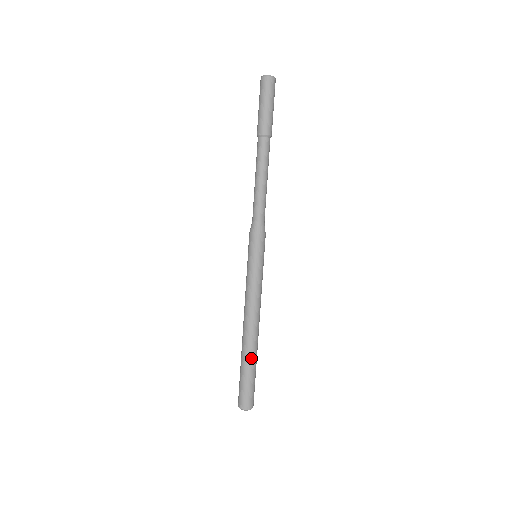
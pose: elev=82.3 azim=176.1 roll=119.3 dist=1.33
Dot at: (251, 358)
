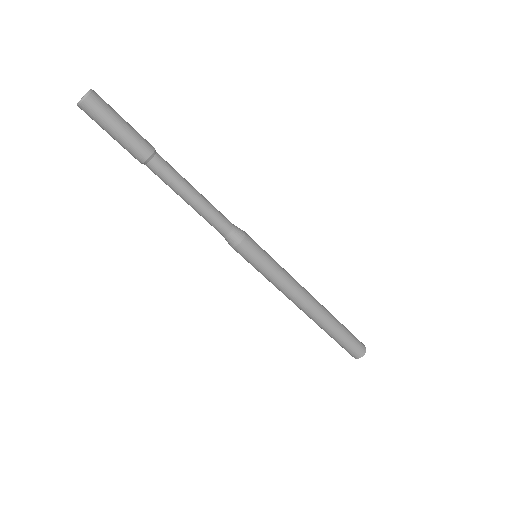
Dot at: (326, 329)
